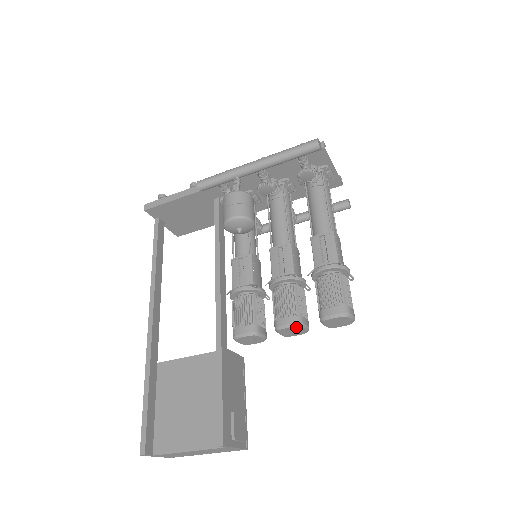
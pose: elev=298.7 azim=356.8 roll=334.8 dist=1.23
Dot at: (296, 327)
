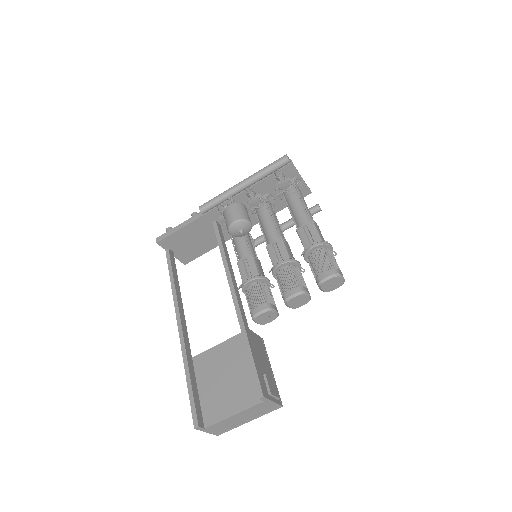
Dot at: (301, 295)
